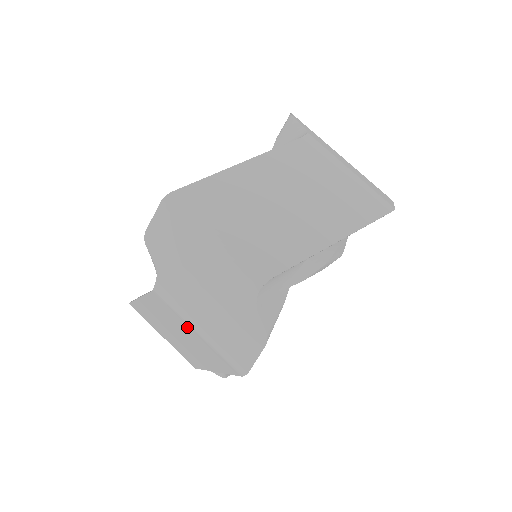
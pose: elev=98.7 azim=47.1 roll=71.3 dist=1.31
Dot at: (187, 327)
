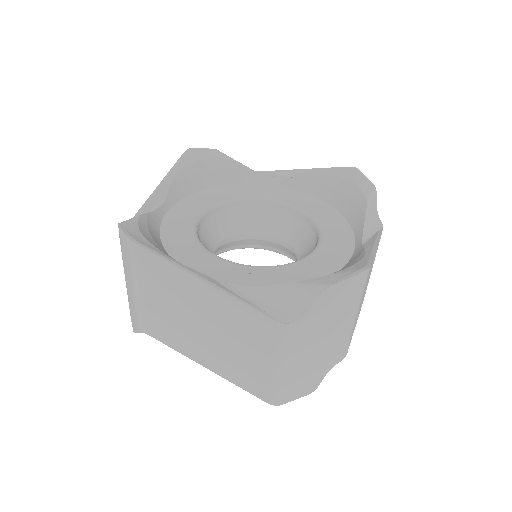
Dot at: occluded
